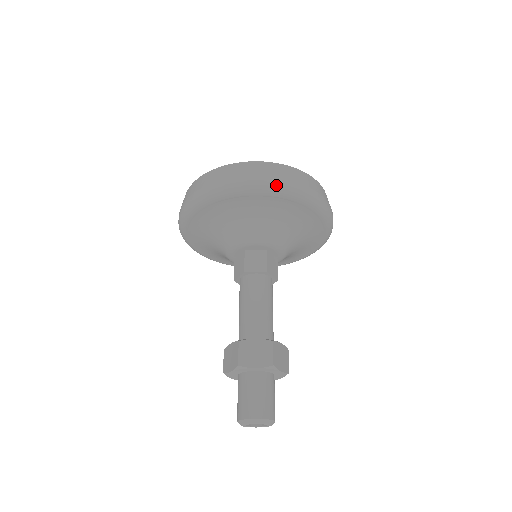
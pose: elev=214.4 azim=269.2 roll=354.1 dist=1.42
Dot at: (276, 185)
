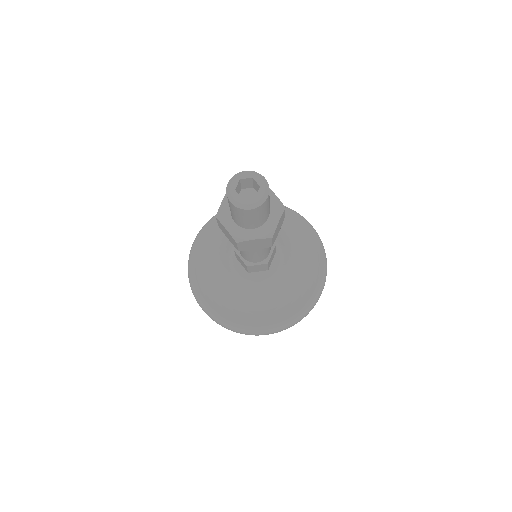
Dot at: occluded
